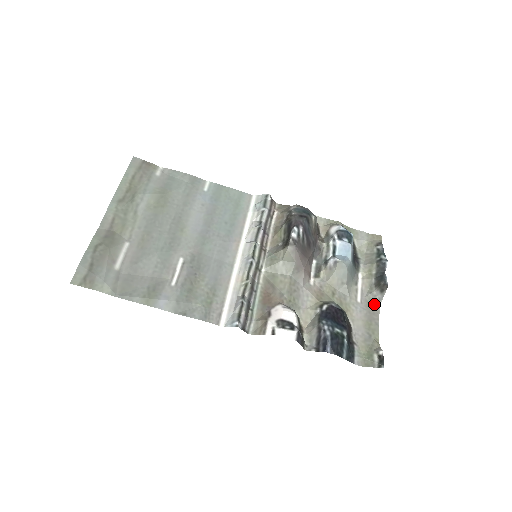
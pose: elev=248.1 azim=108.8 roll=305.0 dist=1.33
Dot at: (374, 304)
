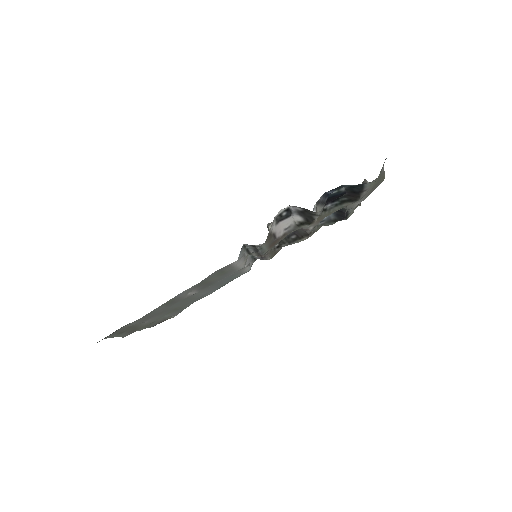
Dot at: occluded
